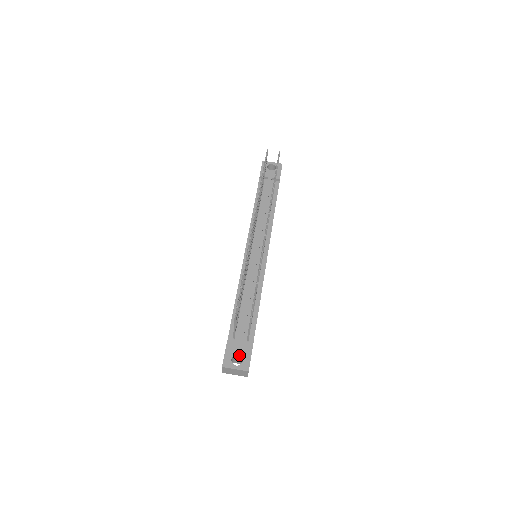
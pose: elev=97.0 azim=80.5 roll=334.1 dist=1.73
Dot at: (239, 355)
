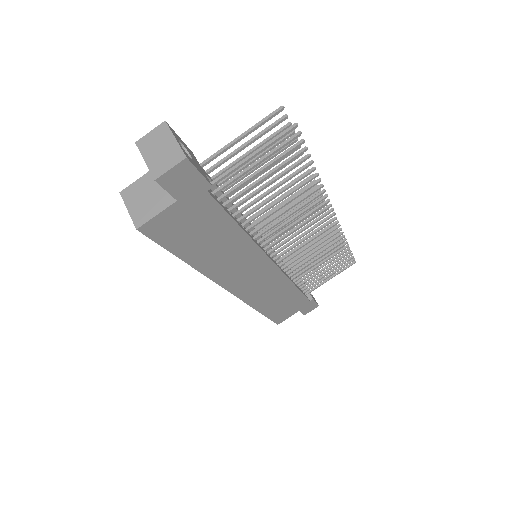
Dot at: occluded
